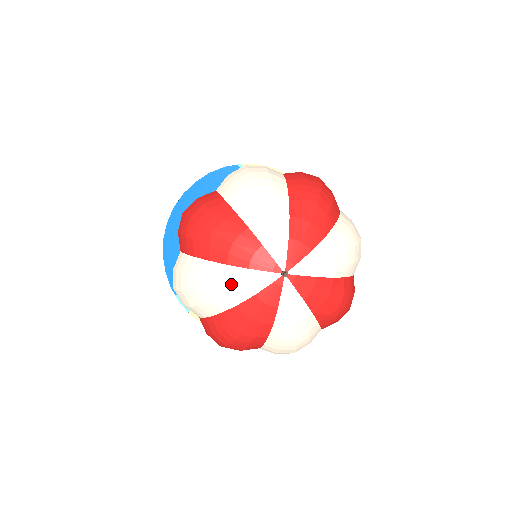
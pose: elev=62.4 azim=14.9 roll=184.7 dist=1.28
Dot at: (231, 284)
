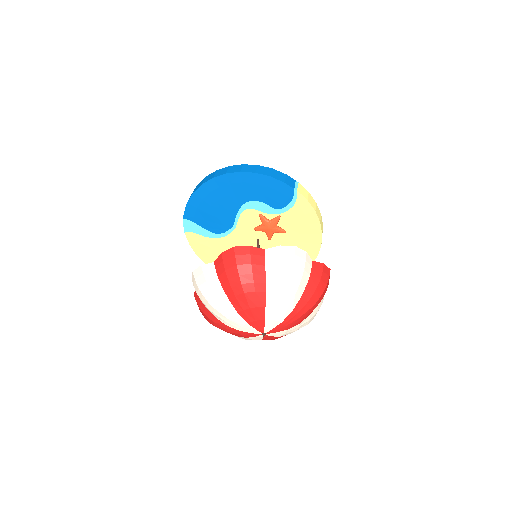
Dot at: (232, 320)
